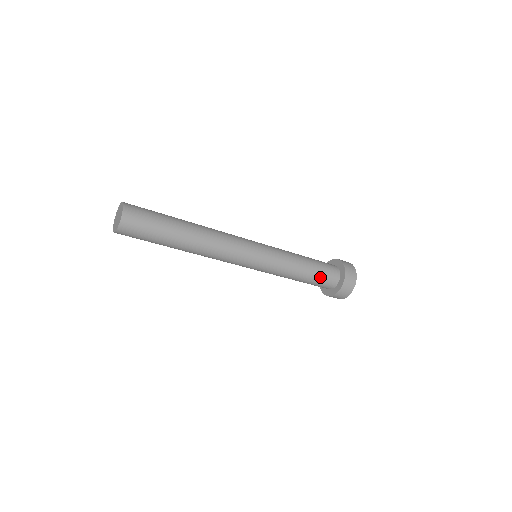
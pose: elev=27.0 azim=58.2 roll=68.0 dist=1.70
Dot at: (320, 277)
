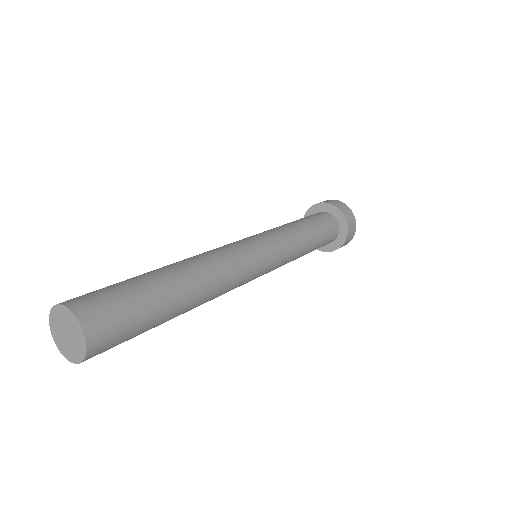
Dot at: occluded
